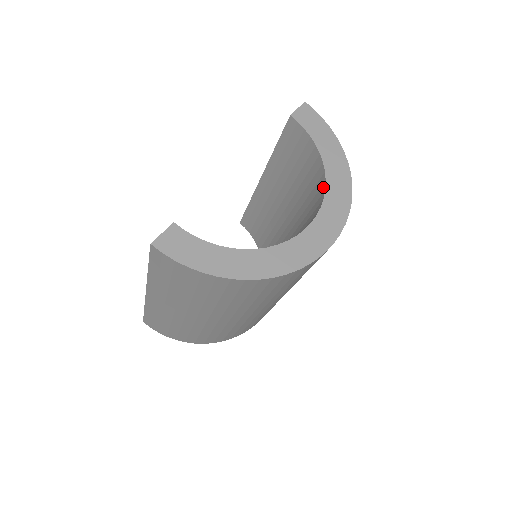
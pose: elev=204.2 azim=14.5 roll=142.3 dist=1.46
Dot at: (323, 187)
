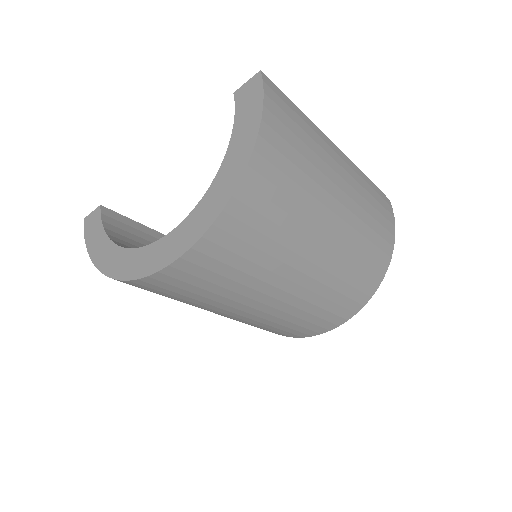
Dot at: occluded
